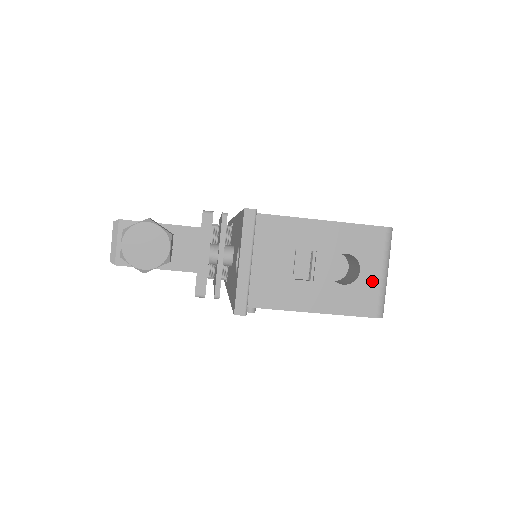
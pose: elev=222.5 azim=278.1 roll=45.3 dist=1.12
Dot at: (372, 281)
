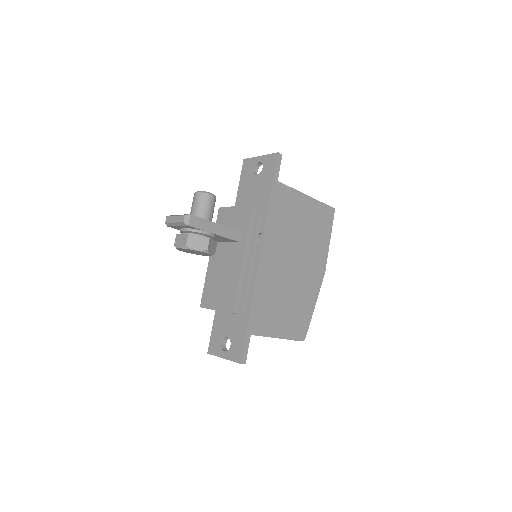
Dot at: occluded
